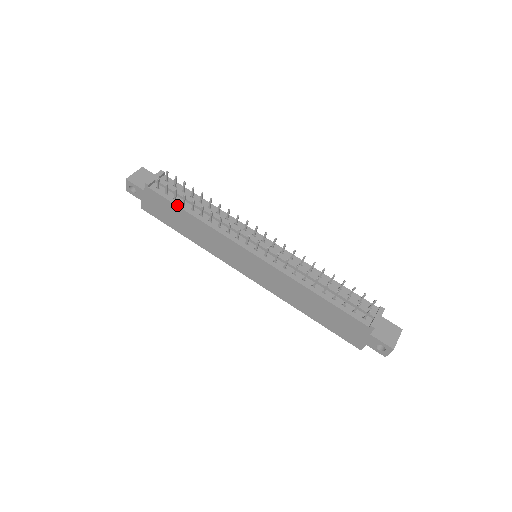
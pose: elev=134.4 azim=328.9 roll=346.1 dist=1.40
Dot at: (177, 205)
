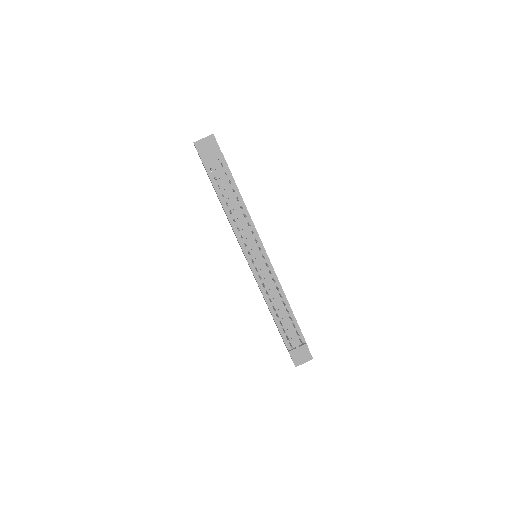
Dot at: (217, 194)
